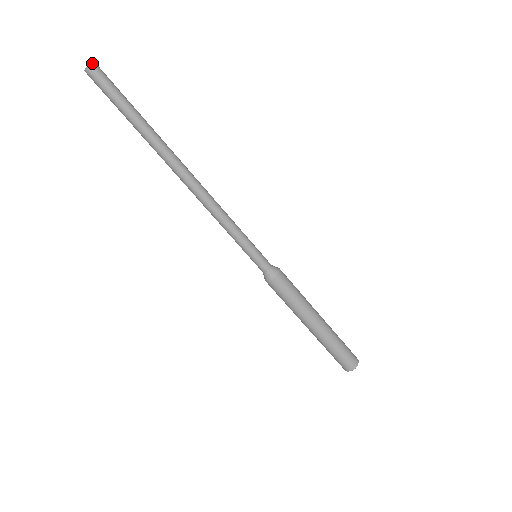
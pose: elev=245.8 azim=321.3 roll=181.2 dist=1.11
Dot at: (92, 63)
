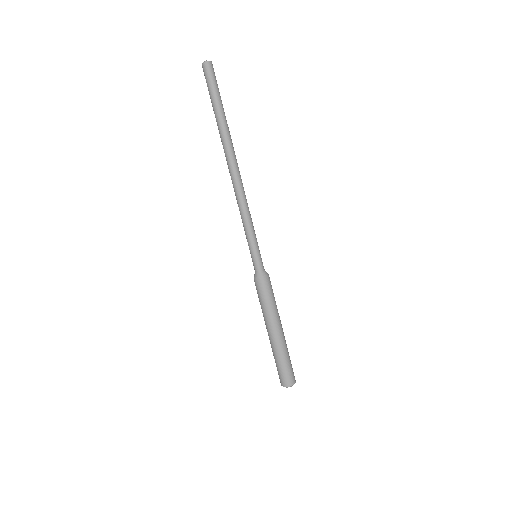
Dot at: (207, 61)
